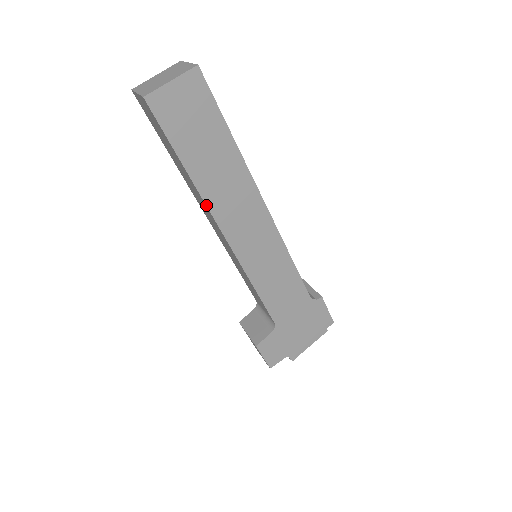
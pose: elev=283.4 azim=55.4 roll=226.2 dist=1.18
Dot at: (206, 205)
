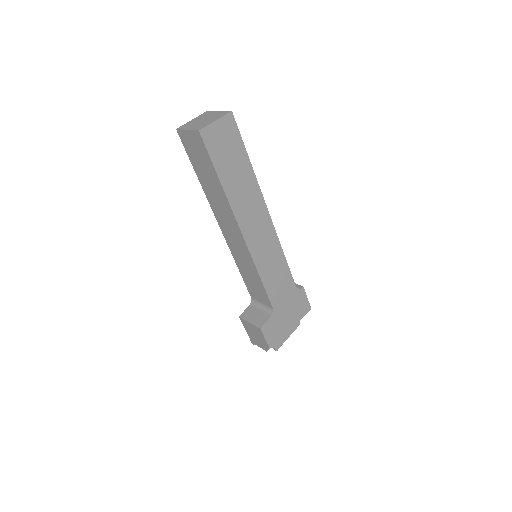
Dot at: (232, 210)
